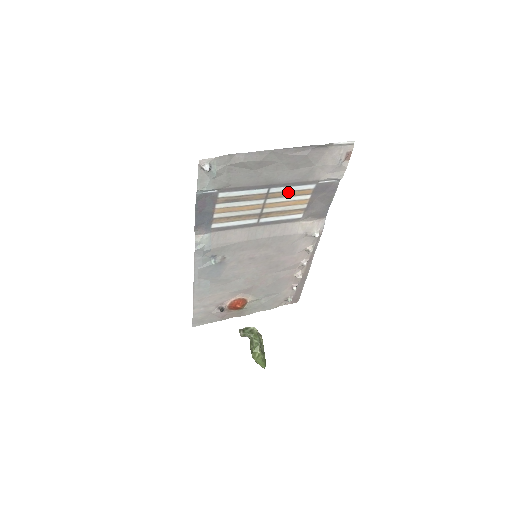
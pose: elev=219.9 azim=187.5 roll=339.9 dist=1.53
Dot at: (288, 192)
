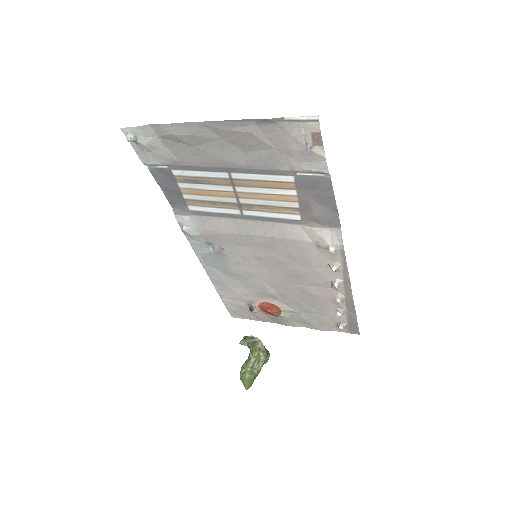
Dot at: (259, 181)
